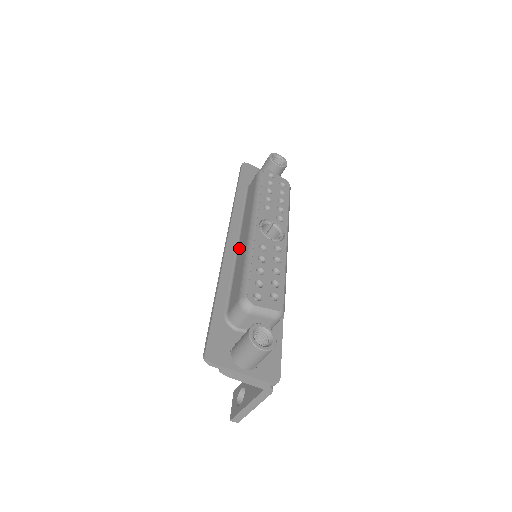
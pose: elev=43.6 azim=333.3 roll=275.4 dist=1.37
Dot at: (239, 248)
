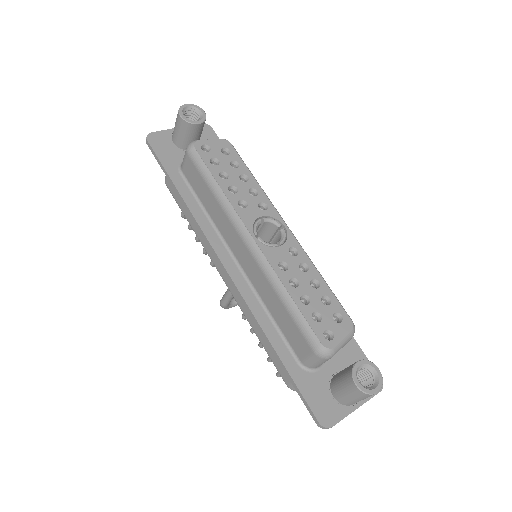
Dot at: (246, 272)
